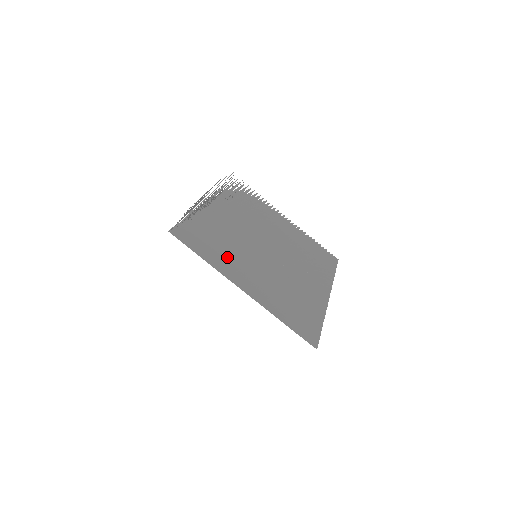
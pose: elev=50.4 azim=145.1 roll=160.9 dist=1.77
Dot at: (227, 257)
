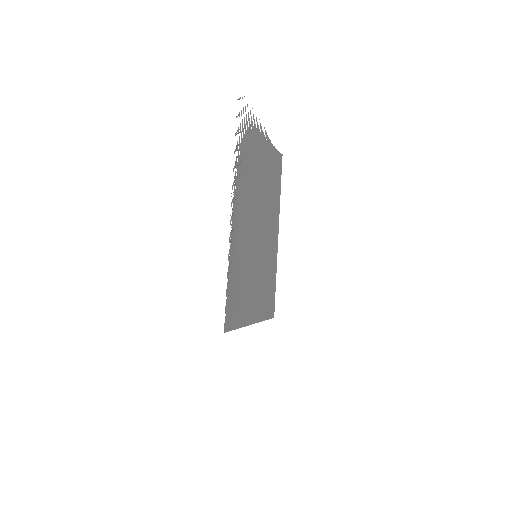
Dot at: (247, 295)
